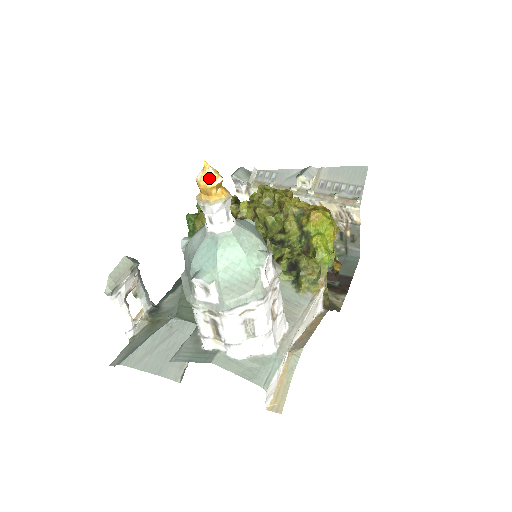
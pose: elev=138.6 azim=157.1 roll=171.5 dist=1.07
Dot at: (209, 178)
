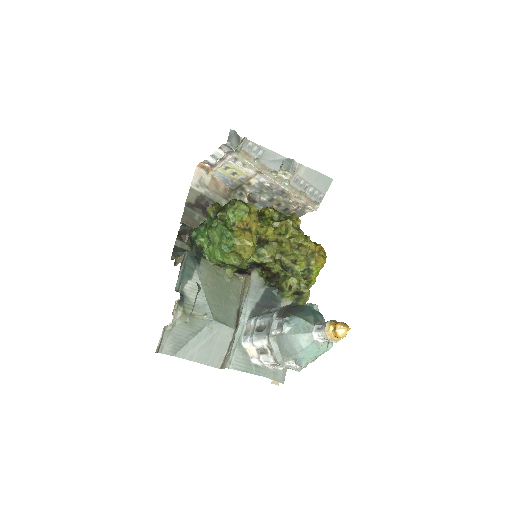
Dot at: occluded
